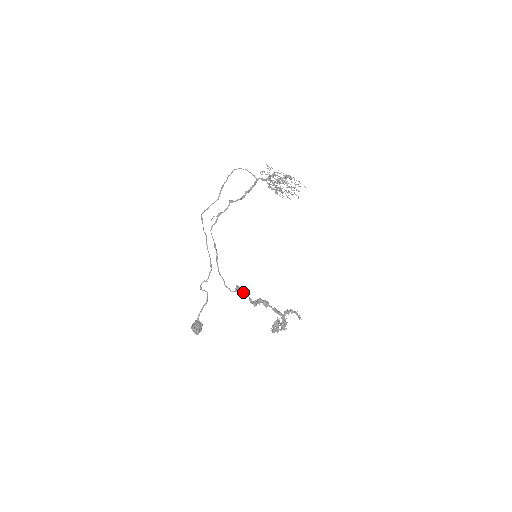
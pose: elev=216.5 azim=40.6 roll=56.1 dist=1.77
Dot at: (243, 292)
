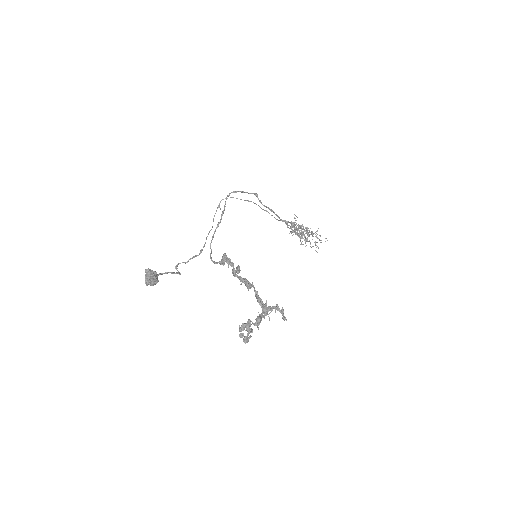
Dot at: (229, 261)
